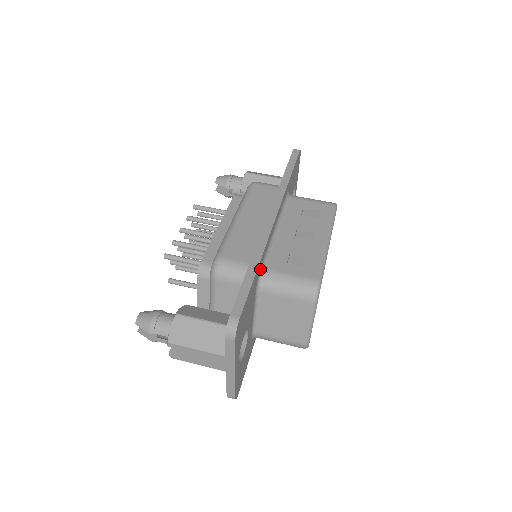
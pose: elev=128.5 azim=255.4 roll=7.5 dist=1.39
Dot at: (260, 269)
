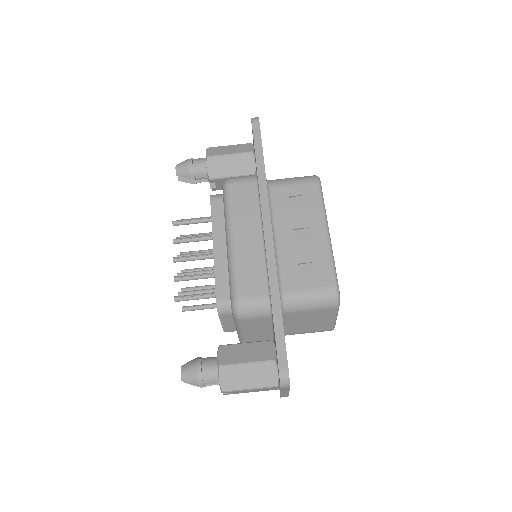
Dot at: occluded
